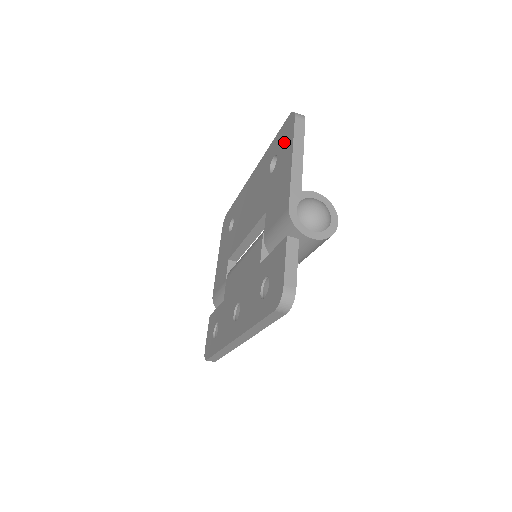
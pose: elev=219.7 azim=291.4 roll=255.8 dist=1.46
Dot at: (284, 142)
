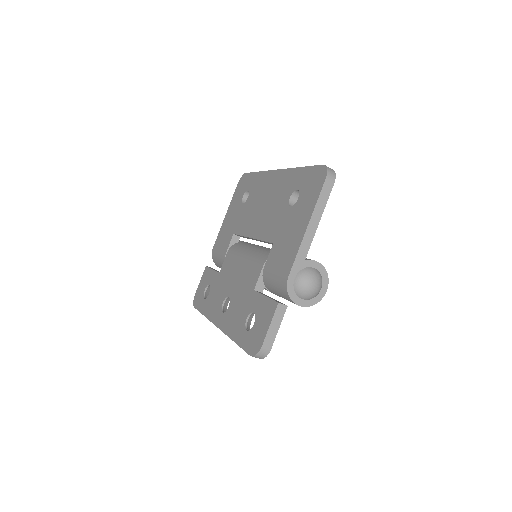
Dot at: (309, 191)
